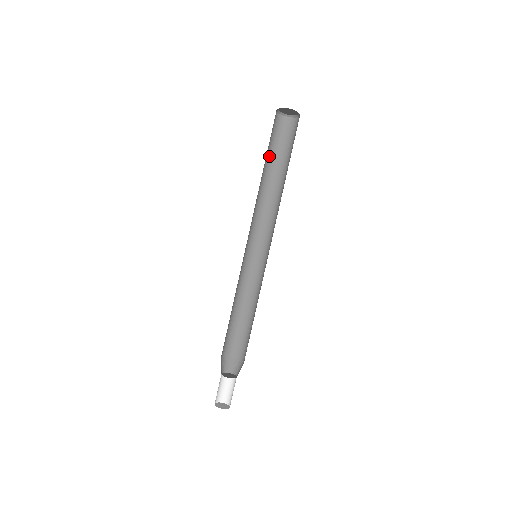
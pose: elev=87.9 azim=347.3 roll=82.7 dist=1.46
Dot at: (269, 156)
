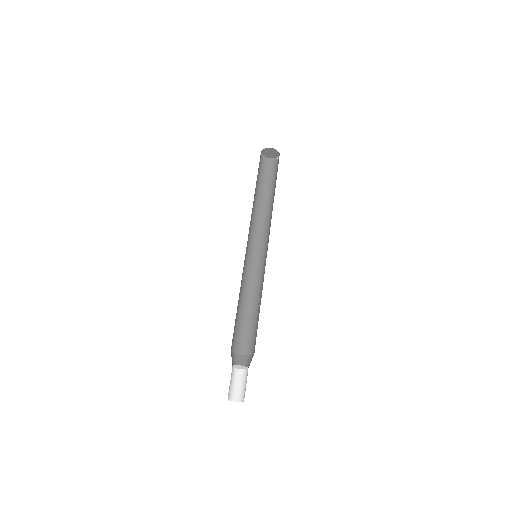
Dot at: occluded
